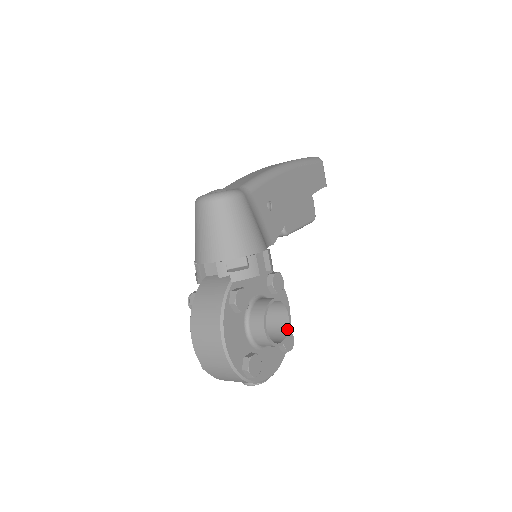
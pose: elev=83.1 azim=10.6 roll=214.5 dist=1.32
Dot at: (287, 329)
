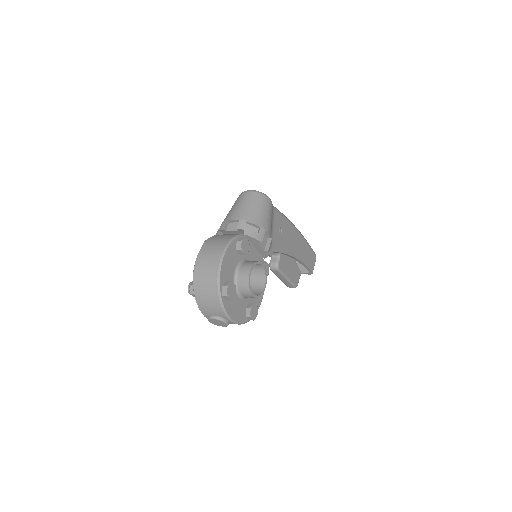
Dot at: (260, 294)
